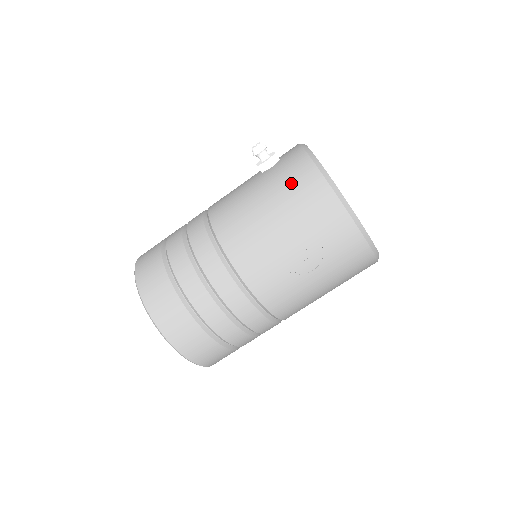
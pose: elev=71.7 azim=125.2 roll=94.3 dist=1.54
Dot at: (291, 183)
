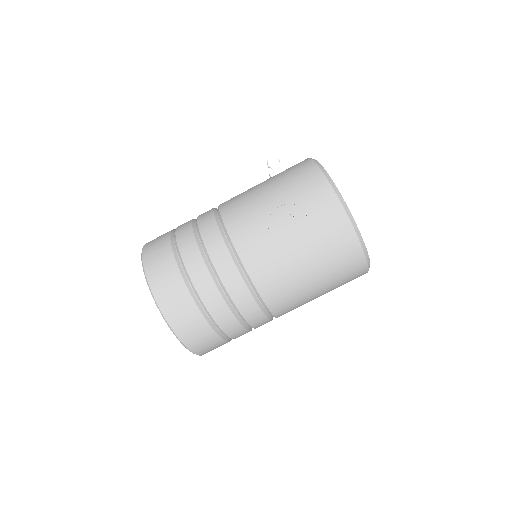
Dot at: (290, 172)
